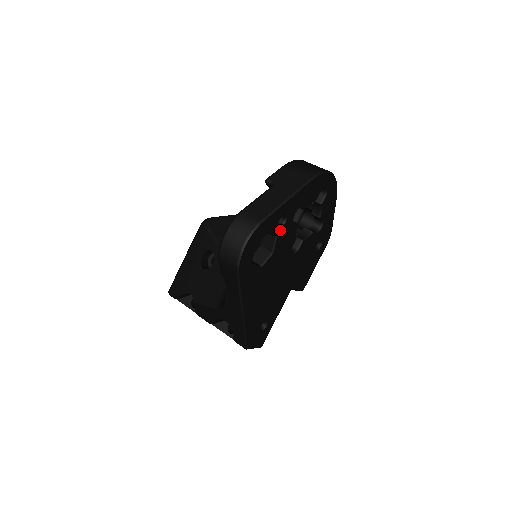
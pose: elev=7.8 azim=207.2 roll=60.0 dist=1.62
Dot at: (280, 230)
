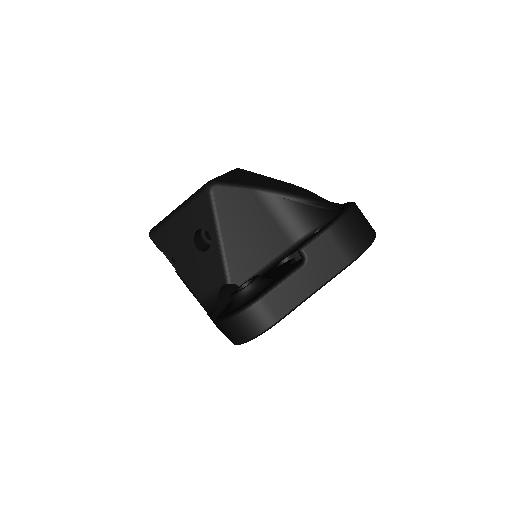
Dot at: occluded
